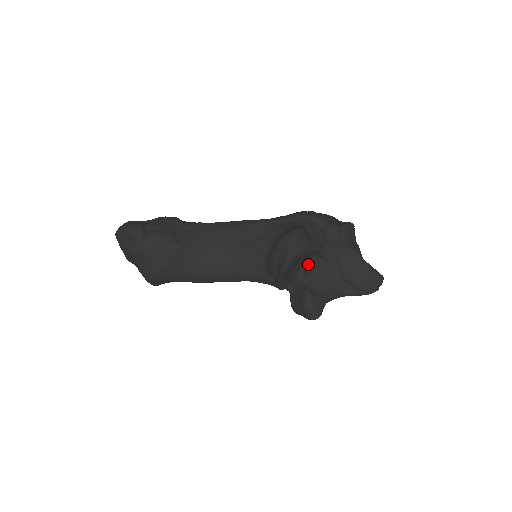
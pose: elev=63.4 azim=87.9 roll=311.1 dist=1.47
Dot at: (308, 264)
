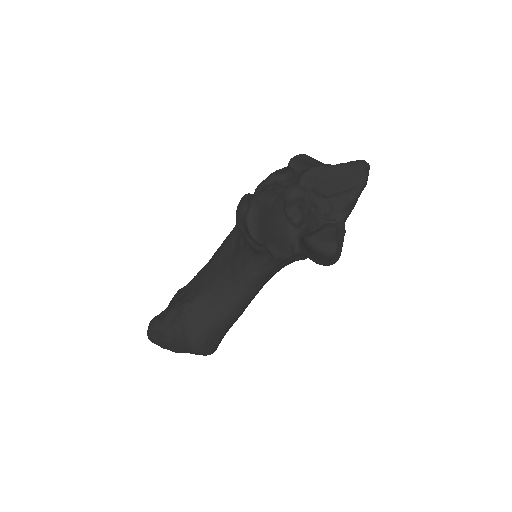
Dot at: (294, 218)
